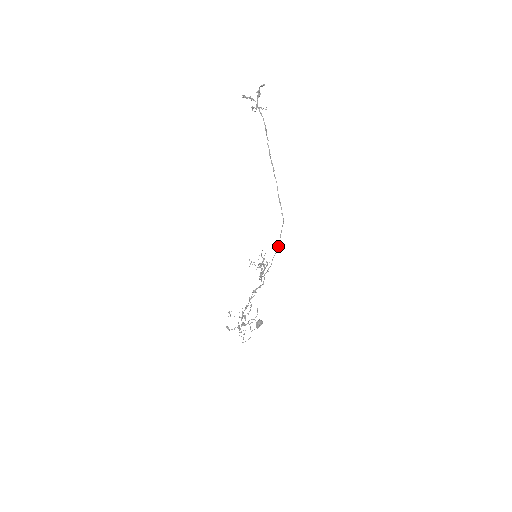
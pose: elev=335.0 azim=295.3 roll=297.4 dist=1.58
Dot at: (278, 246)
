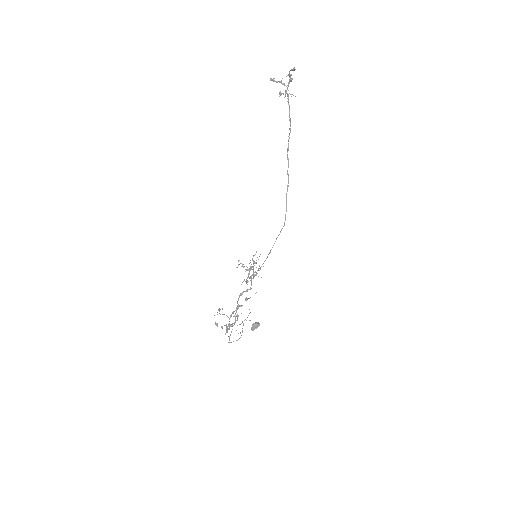
Dot at: (269, 252)
